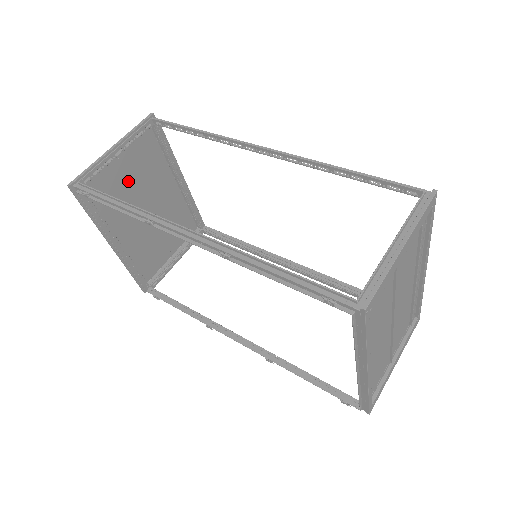
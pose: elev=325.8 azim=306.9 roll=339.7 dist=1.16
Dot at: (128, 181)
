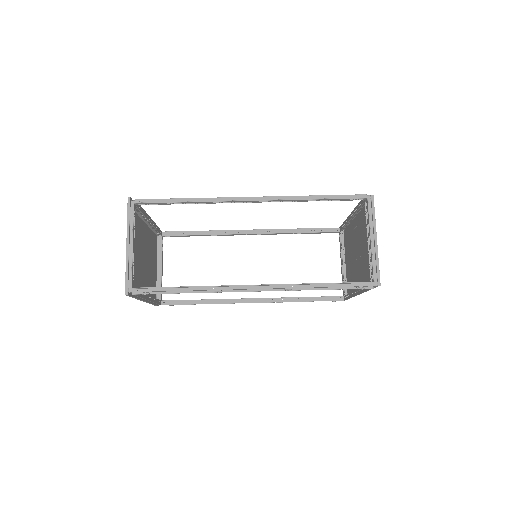
Dot at: (135, 254)
